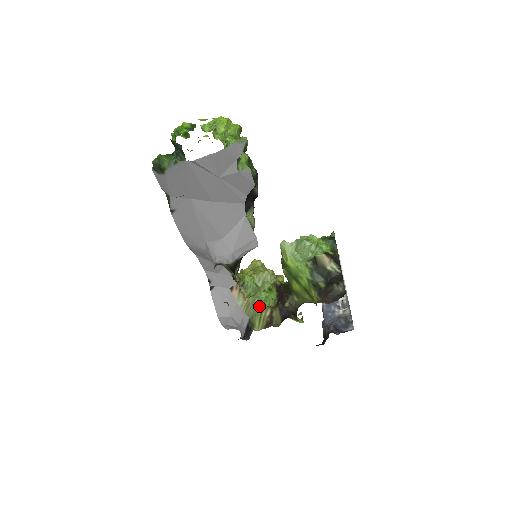
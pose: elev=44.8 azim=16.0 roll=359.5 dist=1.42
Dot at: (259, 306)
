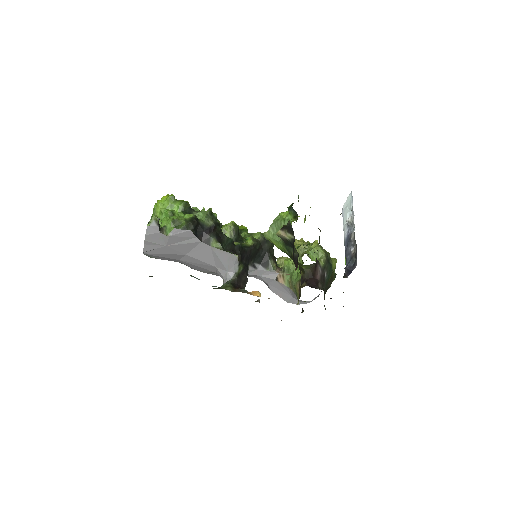
Dot at: (295, 283)
